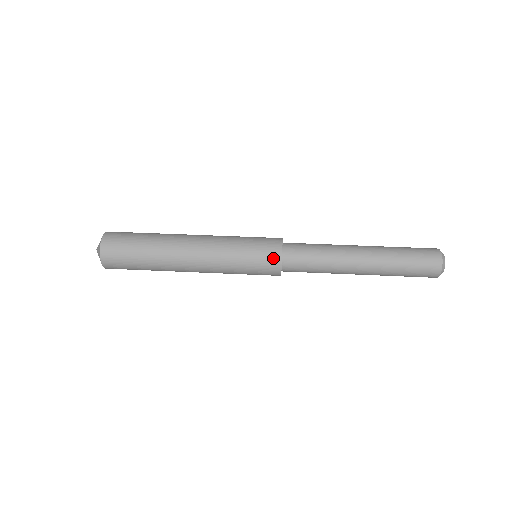
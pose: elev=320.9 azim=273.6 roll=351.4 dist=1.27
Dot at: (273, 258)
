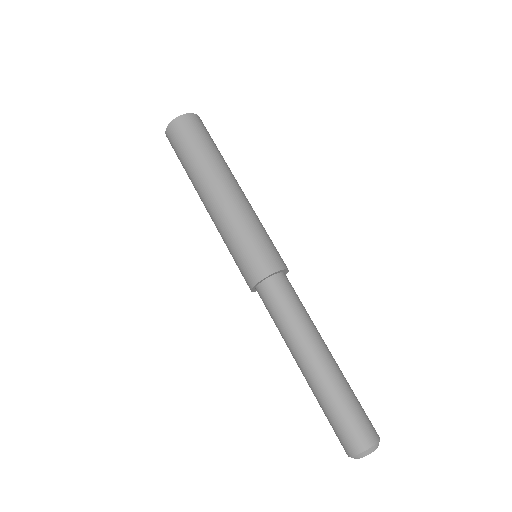
Dot at: occluded
